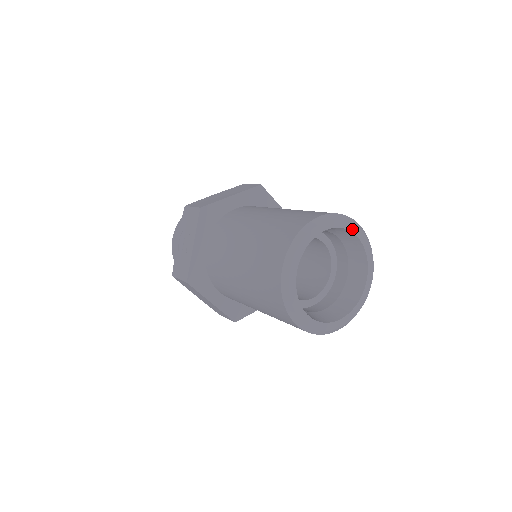
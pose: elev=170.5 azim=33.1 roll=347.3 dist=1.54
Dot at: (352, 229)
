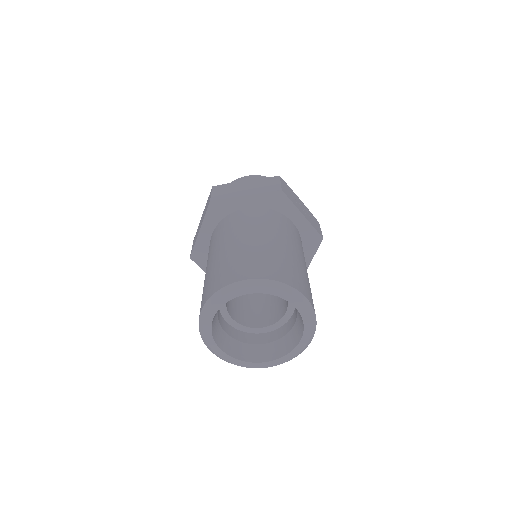
Dot at: (236, 295)
